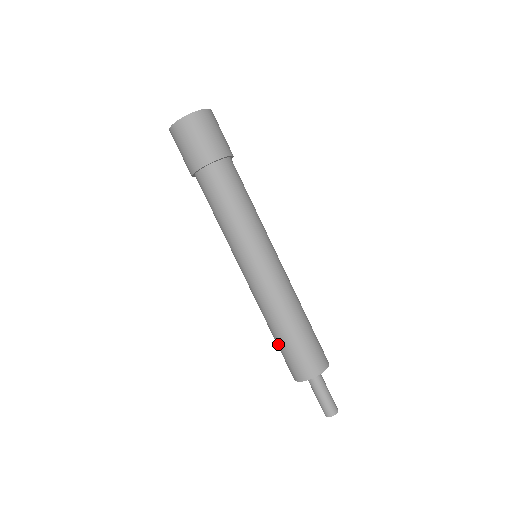
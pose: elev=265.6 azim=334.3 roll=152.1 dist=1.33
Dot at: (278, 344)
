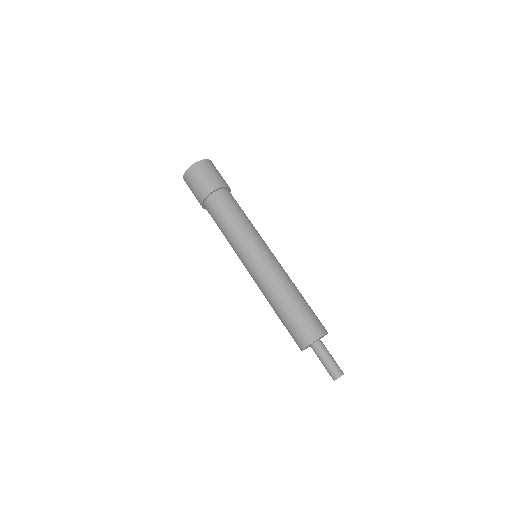
Dot at: (282, 322)
